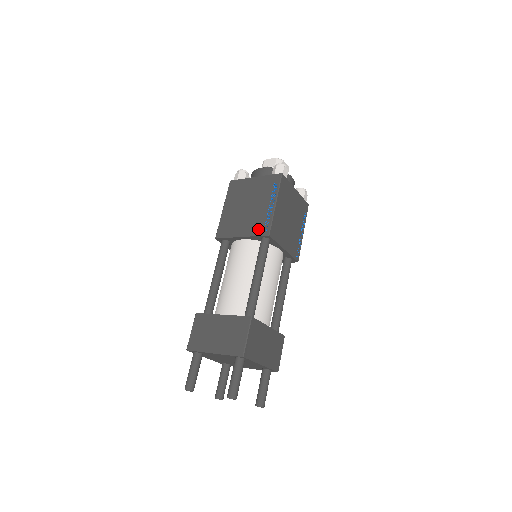
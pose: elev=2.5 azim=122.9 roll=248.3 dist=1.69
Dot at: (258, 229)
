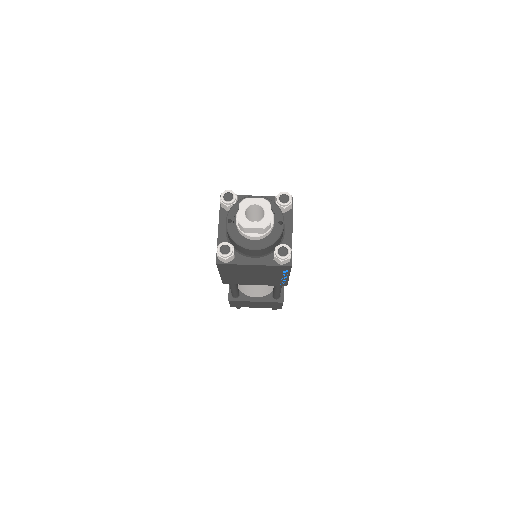
Dot at: (274, 284)
